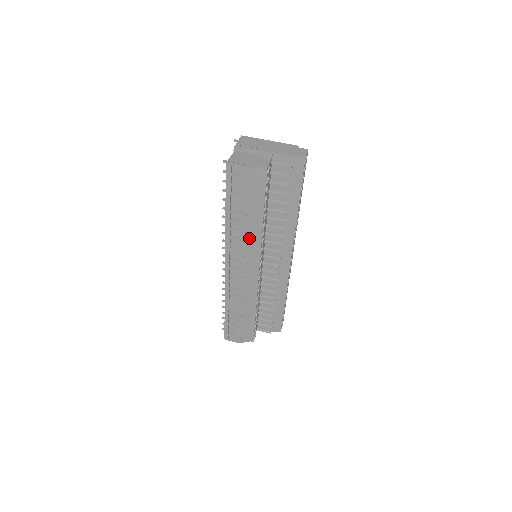
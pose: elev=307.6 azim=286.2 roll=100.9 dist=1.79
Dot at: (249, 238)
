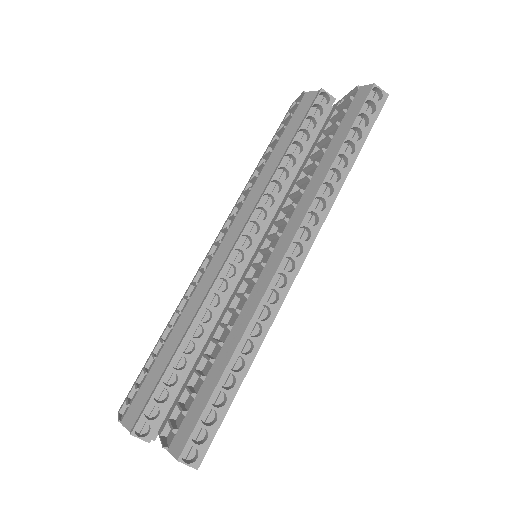
Dot at: (256, 187)
